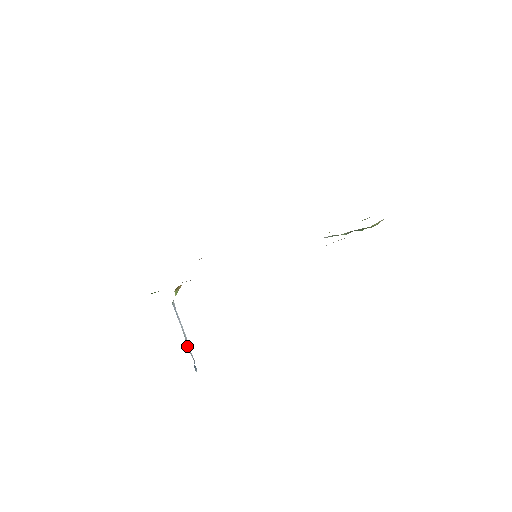
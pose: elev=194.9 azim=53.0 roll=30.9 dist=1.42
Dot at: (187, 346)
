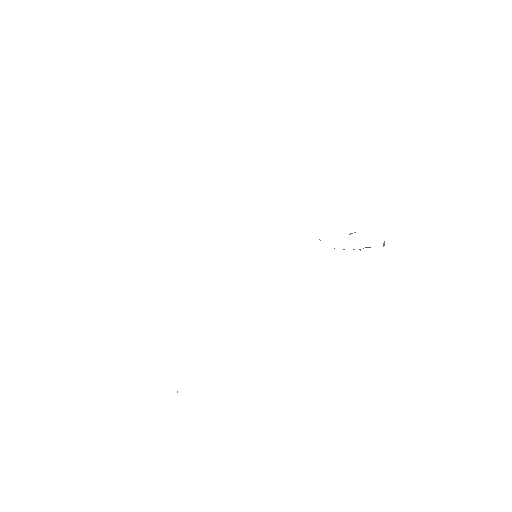
Dot at: occluded
